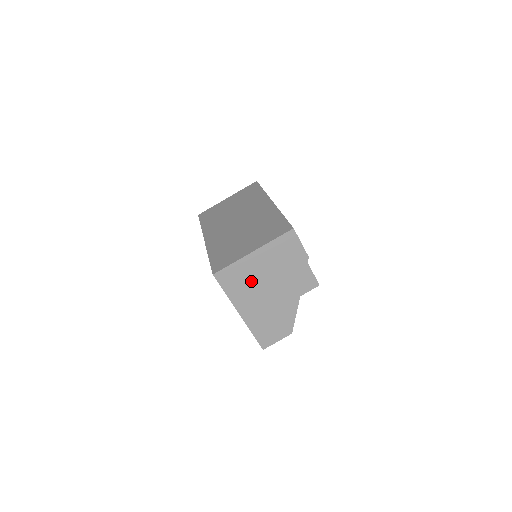
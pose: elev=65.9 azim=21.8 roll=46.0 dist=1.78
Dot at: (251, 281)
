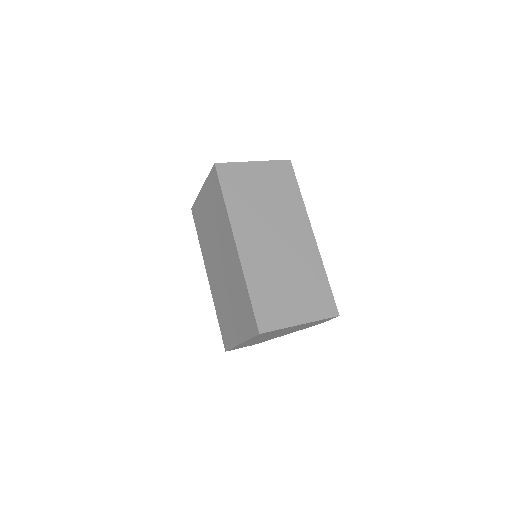
Dot at: (275, 333)
